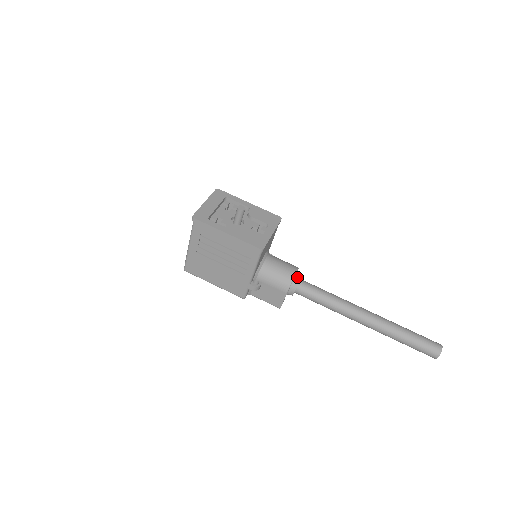
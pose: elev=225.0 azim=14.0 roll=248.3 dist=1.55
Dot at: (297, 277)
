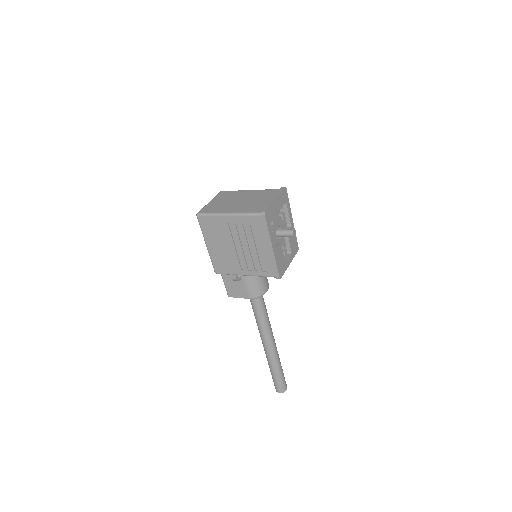
Dot at: occluded
